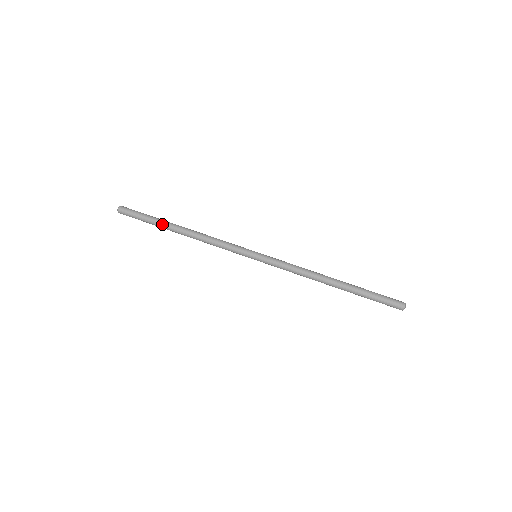
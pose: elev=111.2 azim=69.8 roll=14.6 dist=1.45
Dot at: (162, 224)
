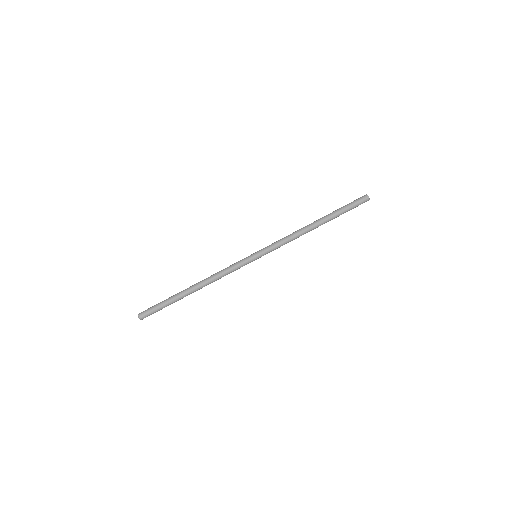
Dot at: (177, 295)
